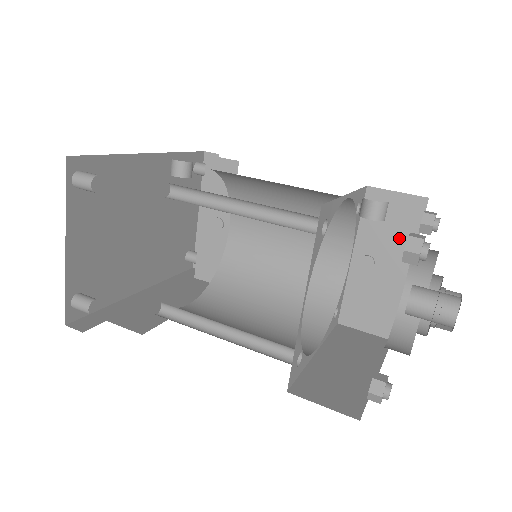
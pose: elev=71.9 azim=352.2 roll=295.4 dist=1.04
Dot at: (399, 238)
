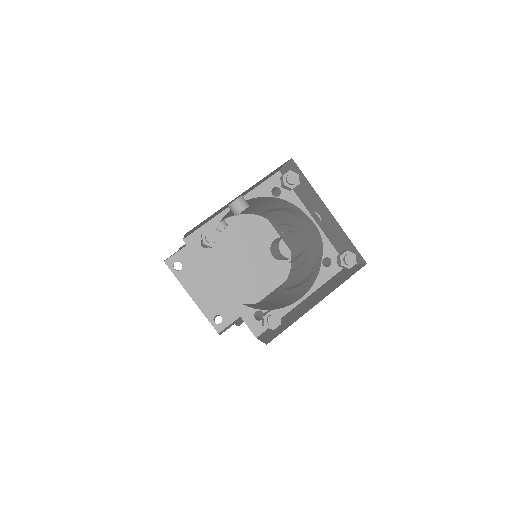
Dot at: (309, 192)
